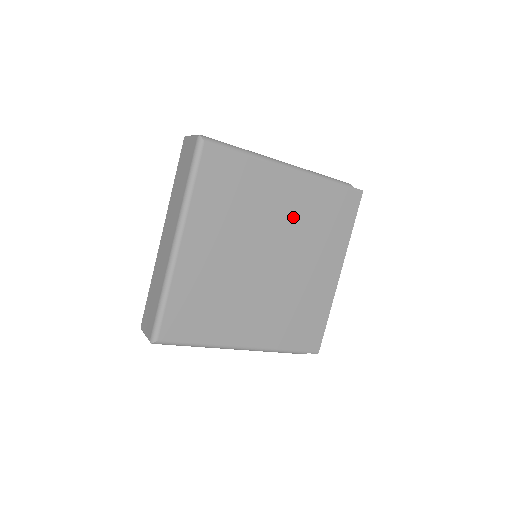
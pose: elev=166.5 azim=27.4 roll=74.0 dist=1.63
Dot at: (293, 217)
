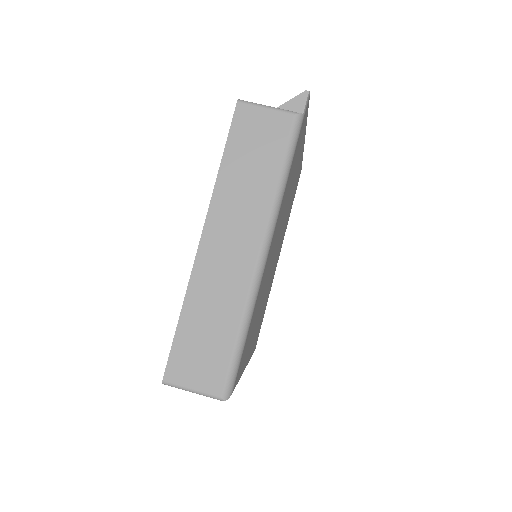
Dot at: (279, 226)
